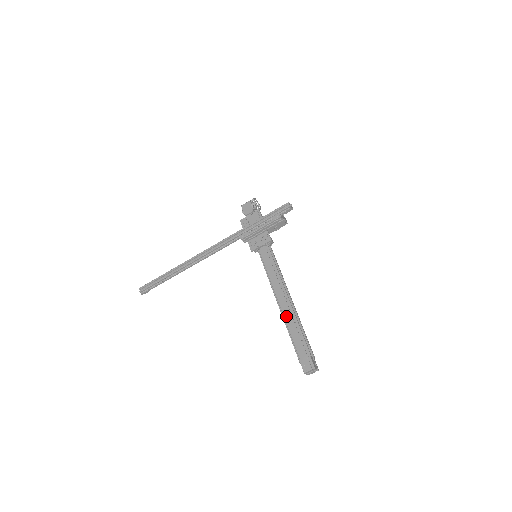
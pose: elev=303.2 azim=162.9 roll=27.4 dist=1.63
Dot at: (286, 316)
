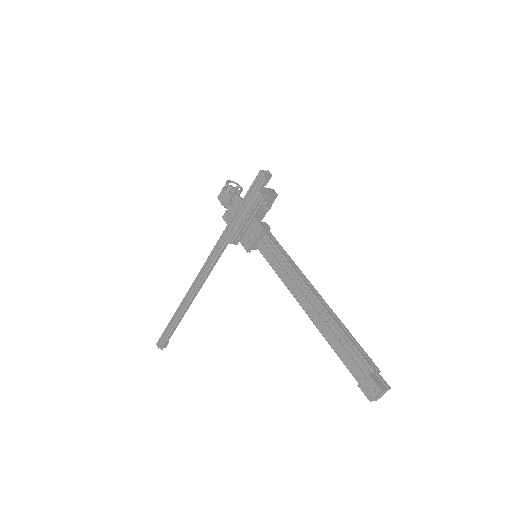
Dot at: (318, 326)
